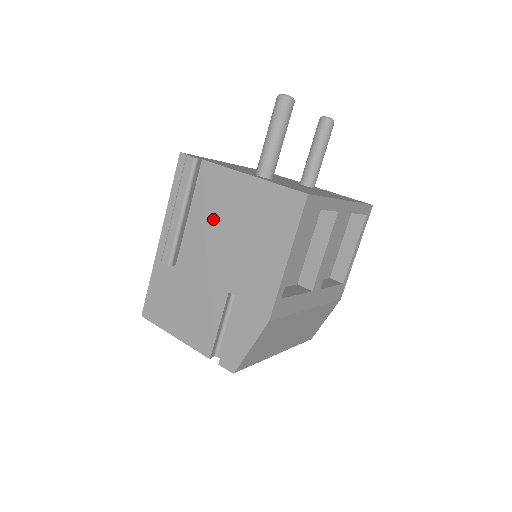
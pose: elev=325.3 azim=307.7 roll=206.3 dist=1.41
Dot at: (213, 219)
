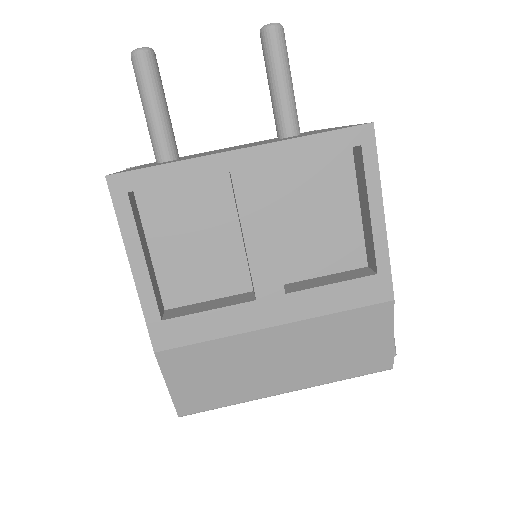
Dot at: occluded
